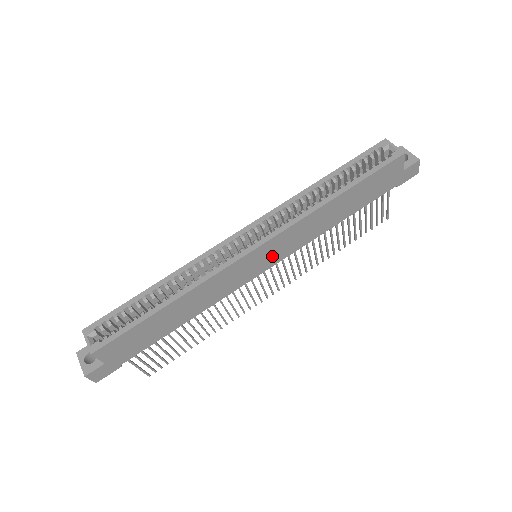
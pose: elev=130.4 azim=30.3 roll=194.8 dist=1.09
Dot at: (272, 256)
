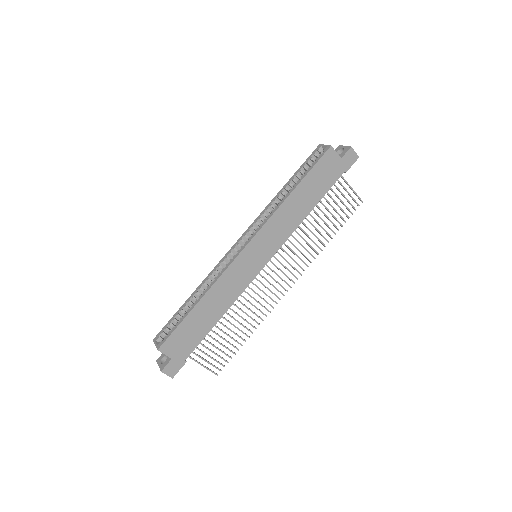
Dot at: (264, 251)
